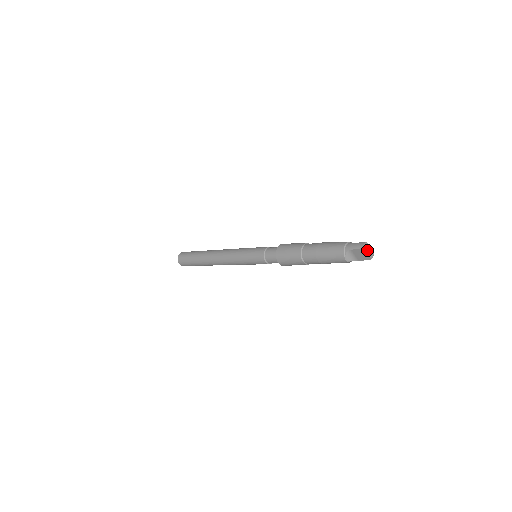
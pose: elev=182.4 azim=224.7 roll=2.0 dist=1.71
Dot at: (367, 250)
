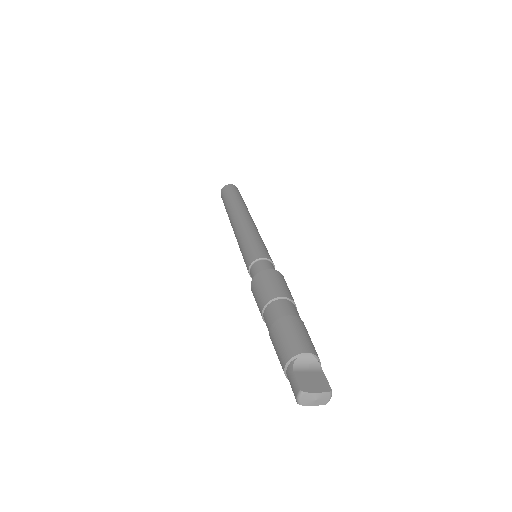
Dot at: (306, 403)
